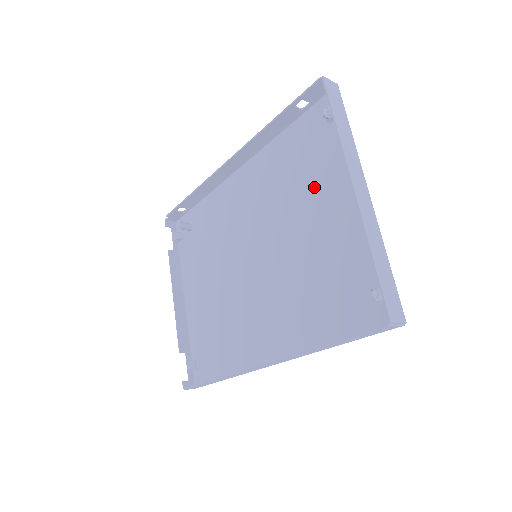
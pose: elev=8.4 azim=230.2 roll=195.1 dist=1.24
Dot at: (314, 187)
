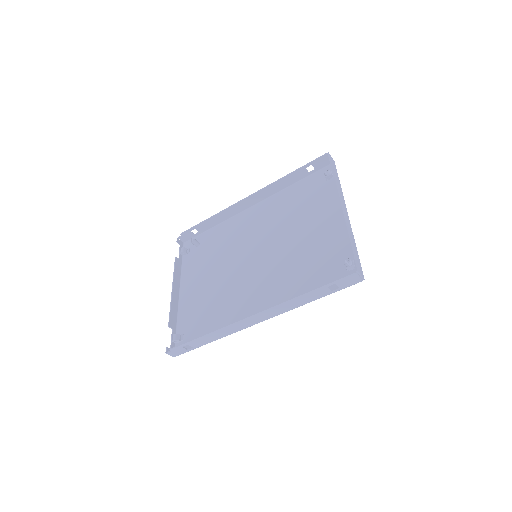
Dot at: (310, 213)
